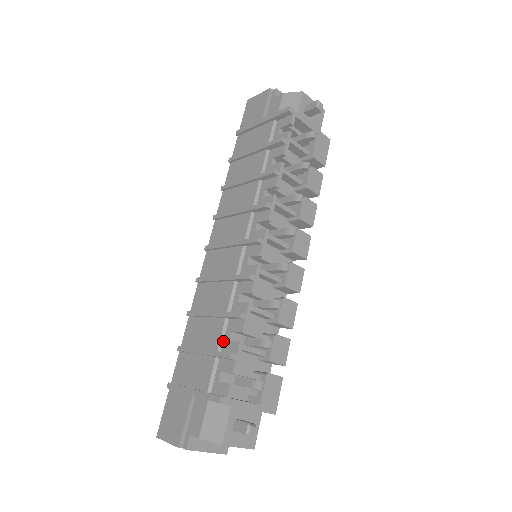
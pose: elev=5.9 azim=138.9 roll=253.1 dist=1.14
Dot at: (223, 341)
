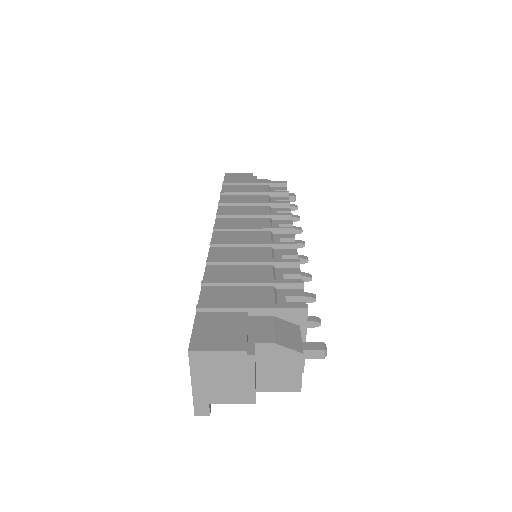
Dot at: (275, 279)
